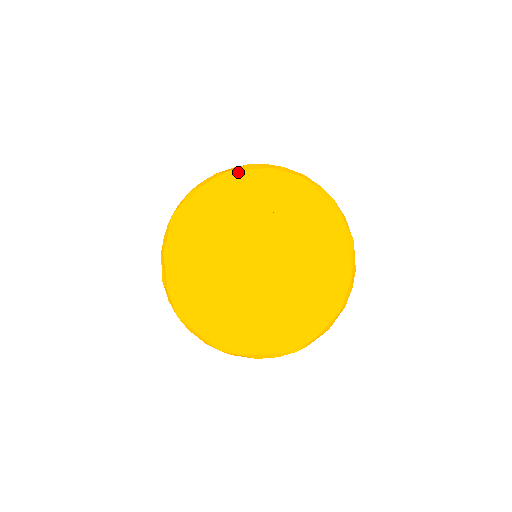
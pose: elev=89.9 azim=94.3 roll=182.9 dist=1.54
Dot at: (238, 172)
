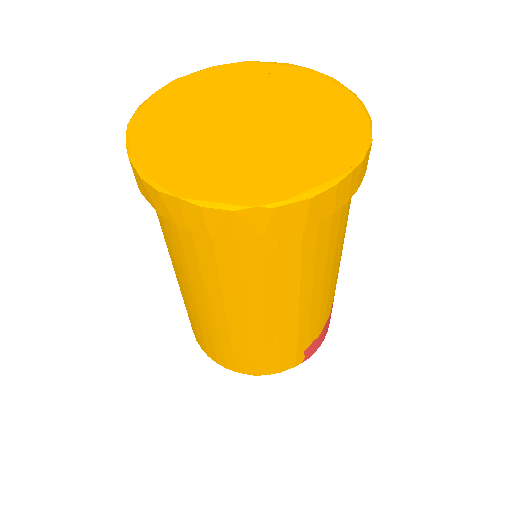
Dot at: (183, 78)
